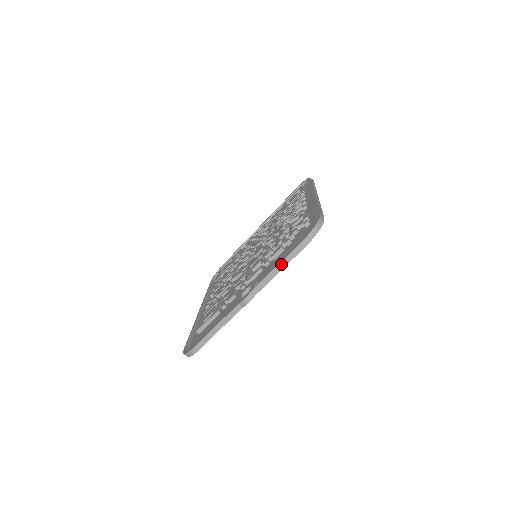
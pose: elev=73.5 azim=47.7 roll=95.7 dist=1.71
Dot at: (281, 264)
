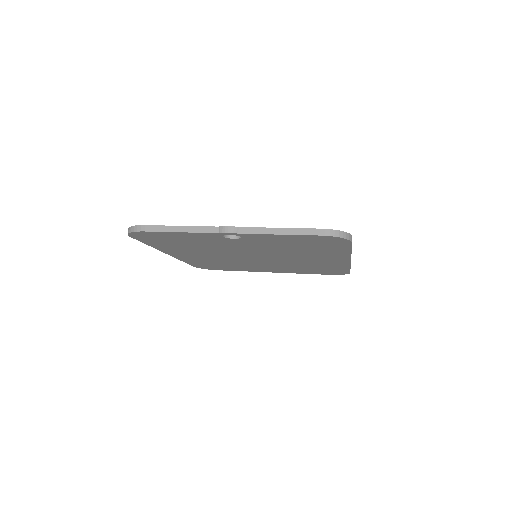
Dot at: (286, 229)
